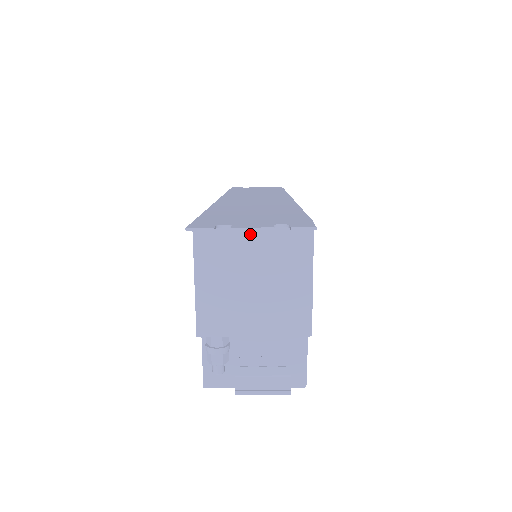
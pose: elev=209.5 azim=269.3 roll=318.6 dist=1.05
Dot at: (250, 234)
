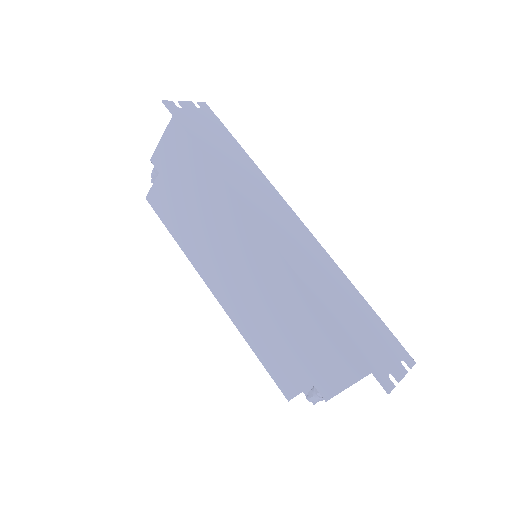
Dot at: occluded
